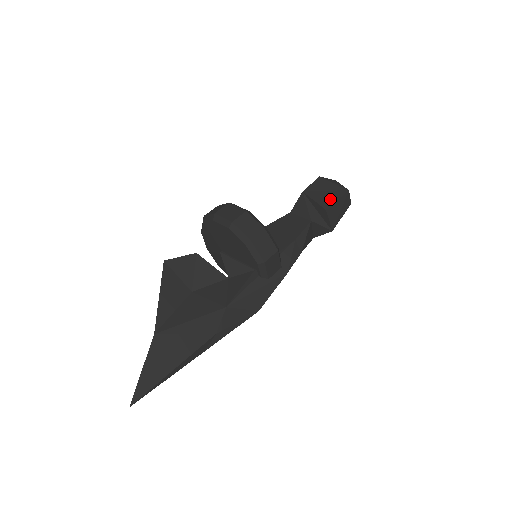
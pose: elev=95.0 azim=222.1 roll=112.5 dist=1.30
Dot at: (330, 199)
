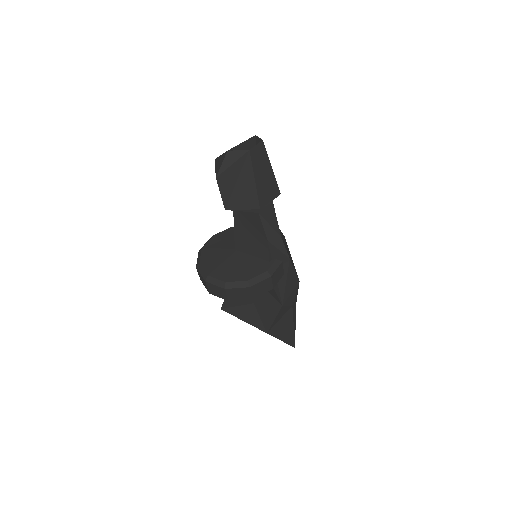
Dot at: (249, 190)
